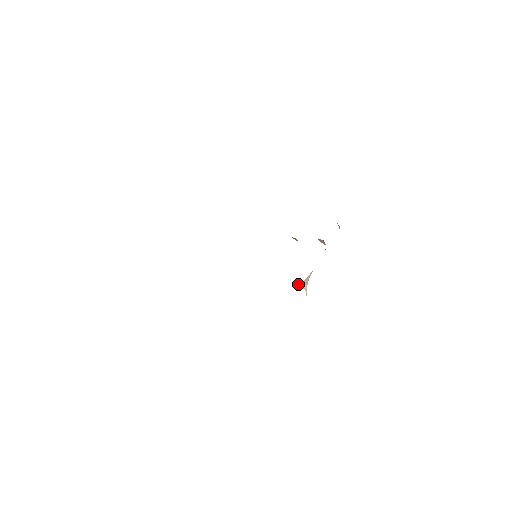
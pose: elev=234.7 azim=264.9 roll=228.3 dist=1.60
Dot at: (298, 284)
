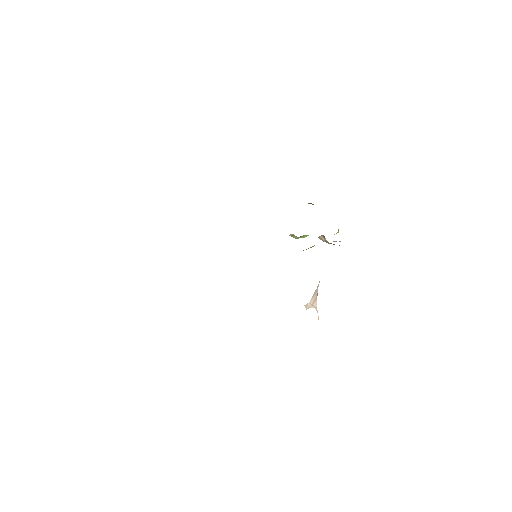
Dot at: (307, 303)
